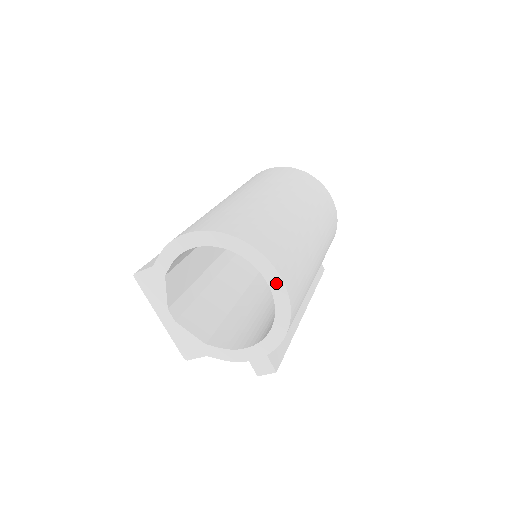
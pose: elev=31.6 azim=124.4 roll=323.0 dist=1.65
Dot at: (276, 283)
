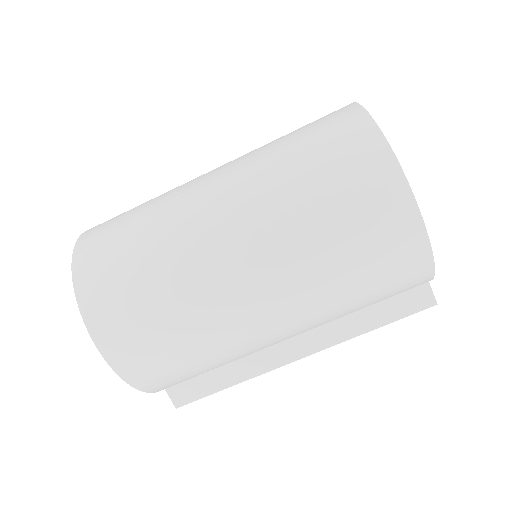
Dot at: occluded
